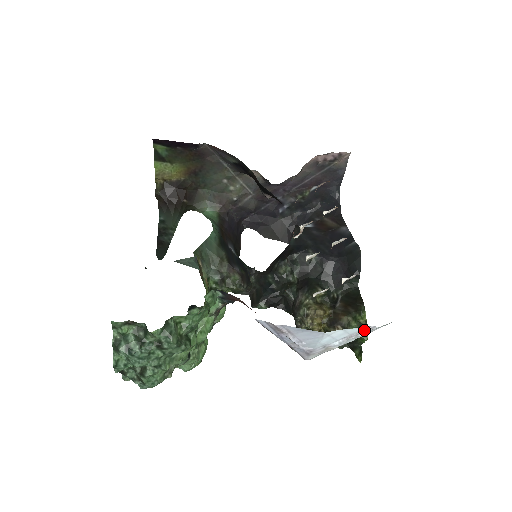
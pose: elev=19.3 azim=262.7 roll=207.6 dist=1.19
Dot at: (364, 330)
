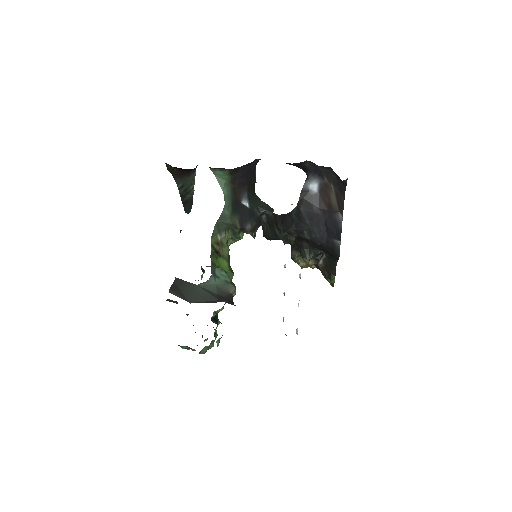
Dot at: occluded
